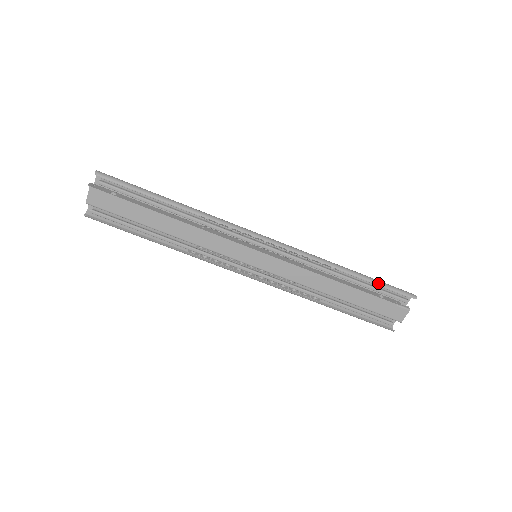
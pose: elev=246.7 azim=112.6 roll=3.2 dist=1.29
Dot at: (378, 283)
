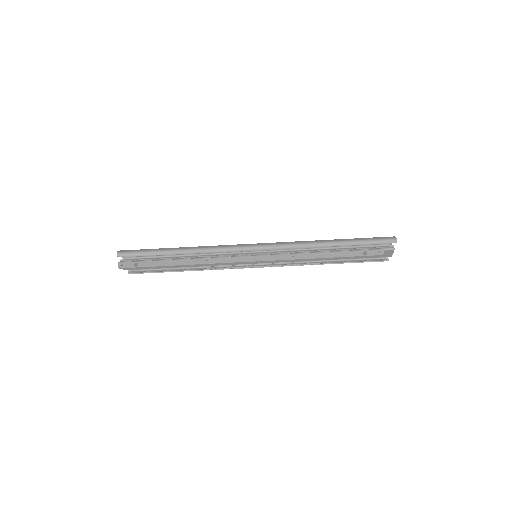
Dot at: (359, 244)
